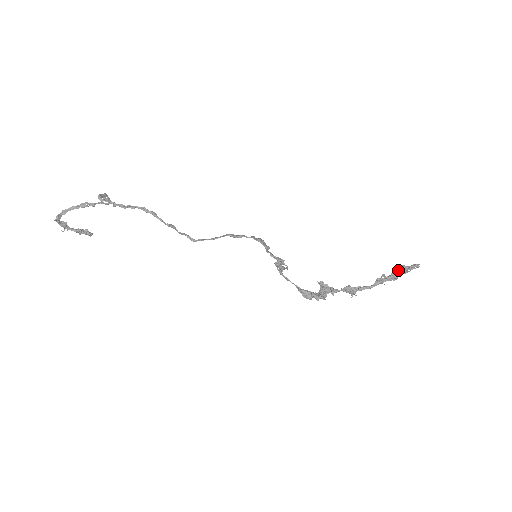
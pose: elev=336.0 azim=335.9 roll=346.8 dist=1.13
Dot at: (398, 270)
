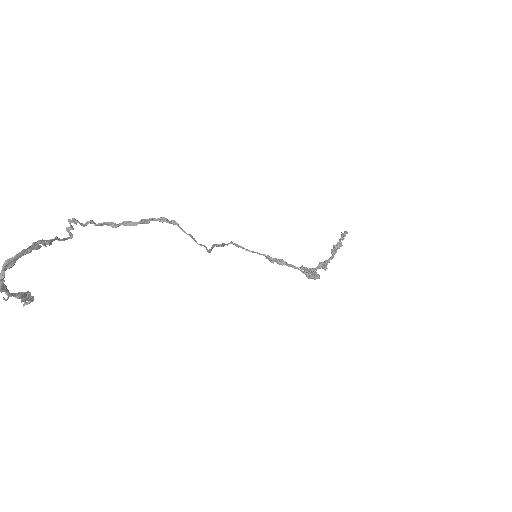
Dot at: (342, 238)
